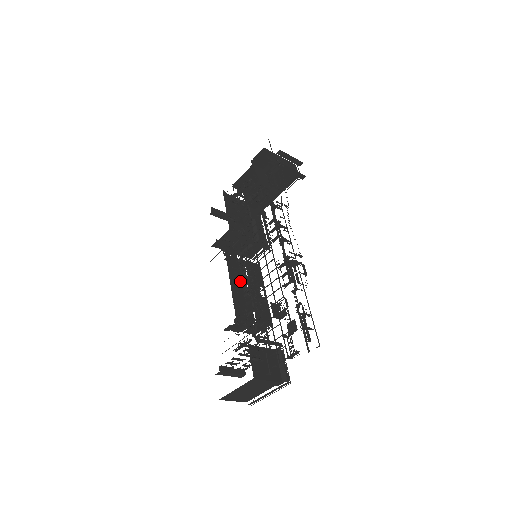
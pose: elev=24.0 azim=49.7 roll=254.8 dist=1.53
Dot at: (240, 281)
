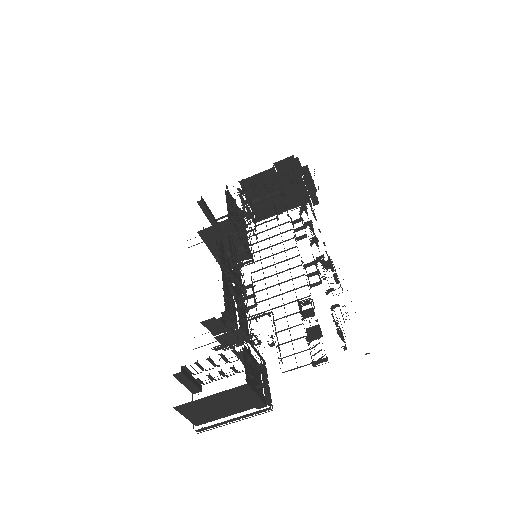
Dot at: (231, 276)
